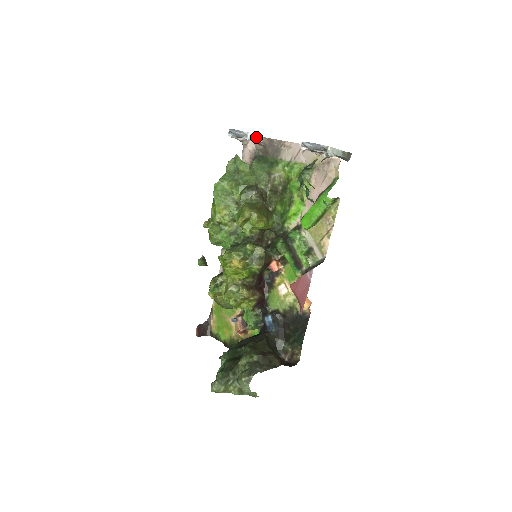
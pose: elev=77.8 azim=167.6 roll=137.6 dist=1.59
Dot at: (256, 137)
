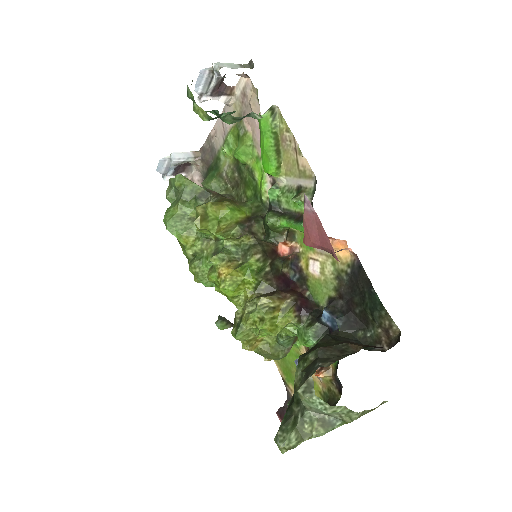
Dot at: (182, 154)
